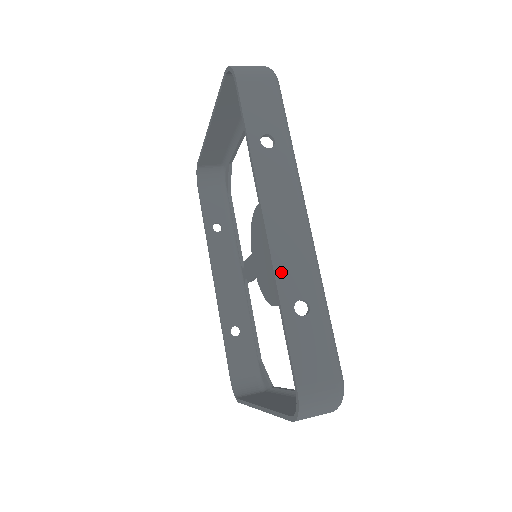
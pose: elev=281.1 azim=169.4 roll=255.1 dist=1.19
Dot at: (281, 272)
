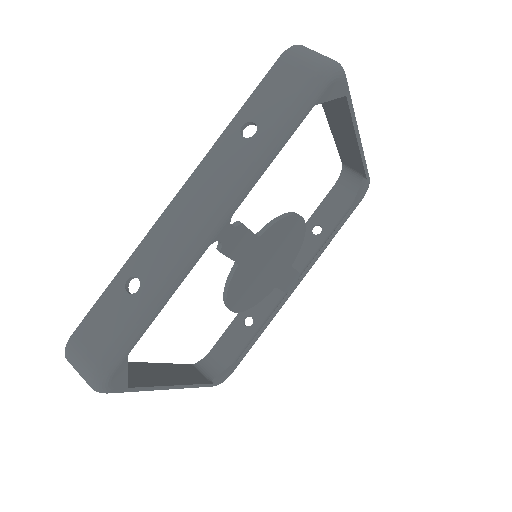
Dot at: (148, 244)
